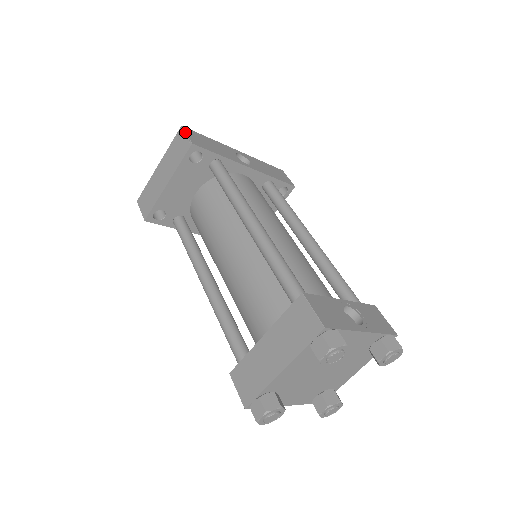
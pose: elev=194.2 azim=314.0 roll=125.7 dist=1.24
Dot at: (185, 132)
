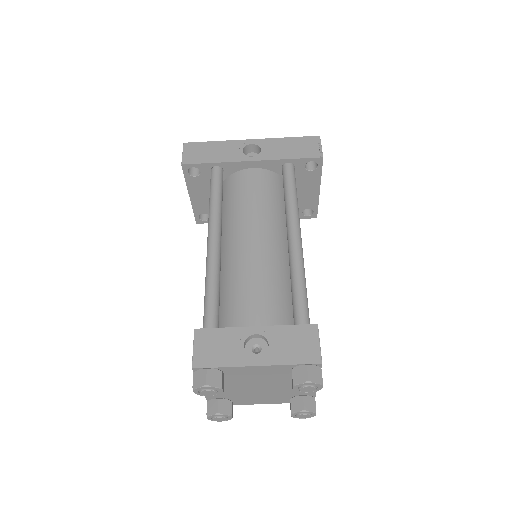
Dot at: occluded
